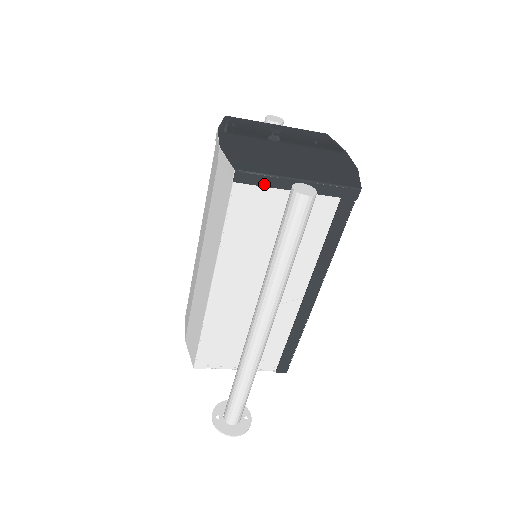
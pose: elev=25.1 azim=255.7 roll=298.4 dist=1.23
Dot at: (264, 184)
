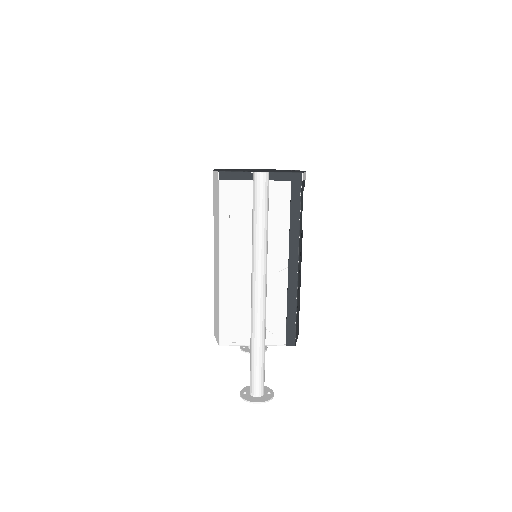
Dot at: (238, 178)
